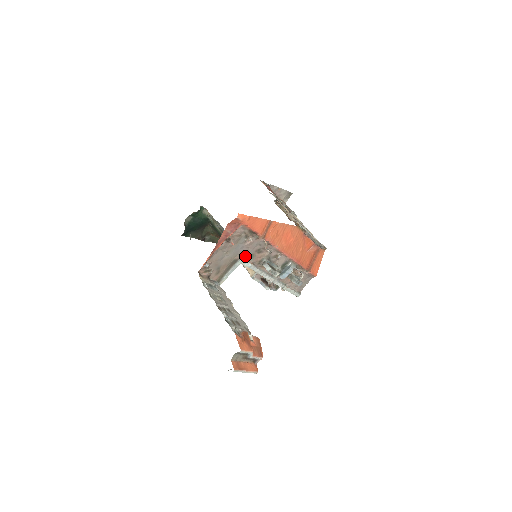
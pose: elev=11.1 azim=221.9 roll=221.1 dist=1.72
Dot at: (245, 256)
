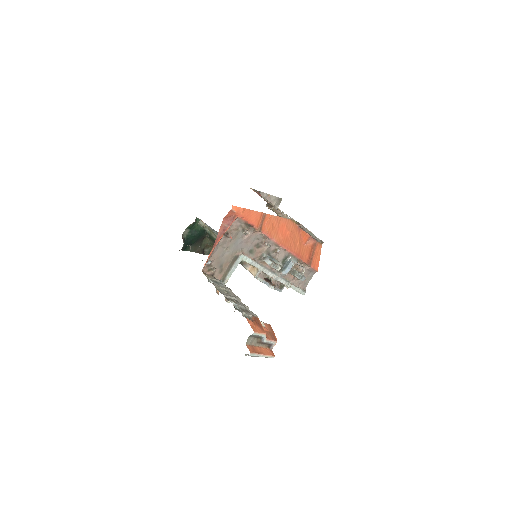
Dot at: (245, 252)
